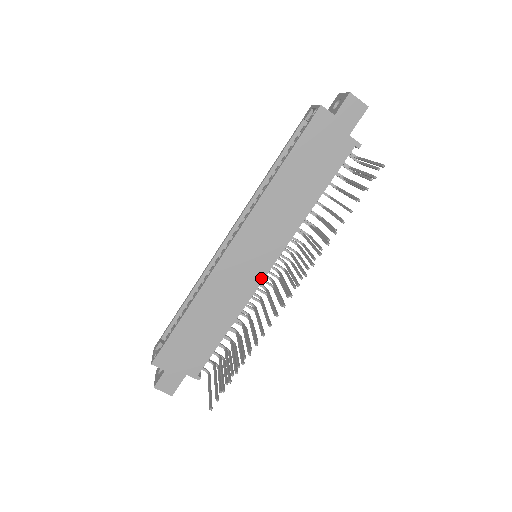
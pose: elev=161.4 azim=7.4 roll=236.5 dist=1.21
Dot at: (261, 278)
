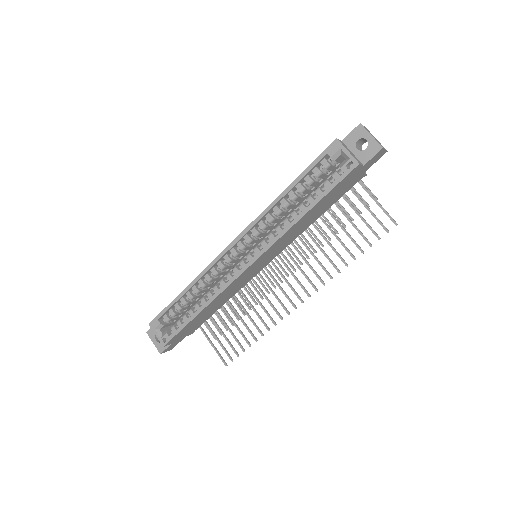
Dot at: (259, 271)
